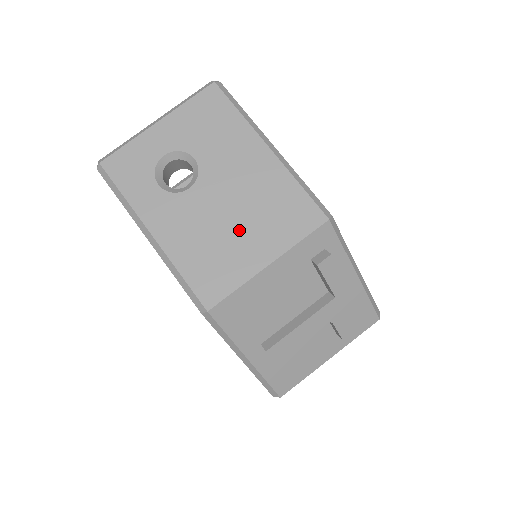
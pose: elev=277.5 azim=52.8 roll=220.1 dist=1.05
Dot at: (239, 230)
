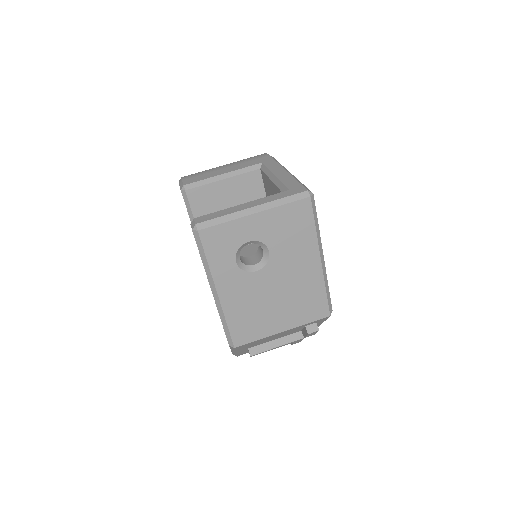
Dot at: (276, 307)
